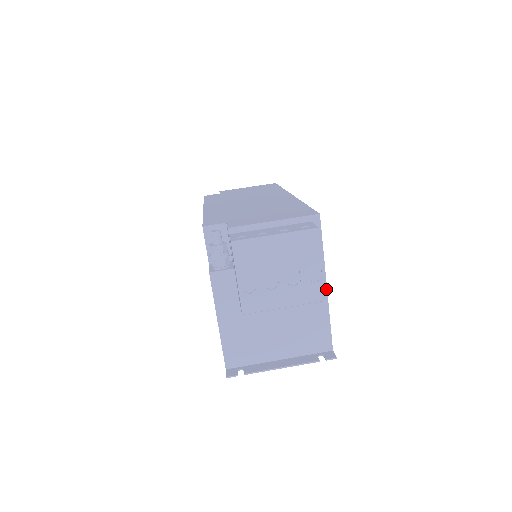
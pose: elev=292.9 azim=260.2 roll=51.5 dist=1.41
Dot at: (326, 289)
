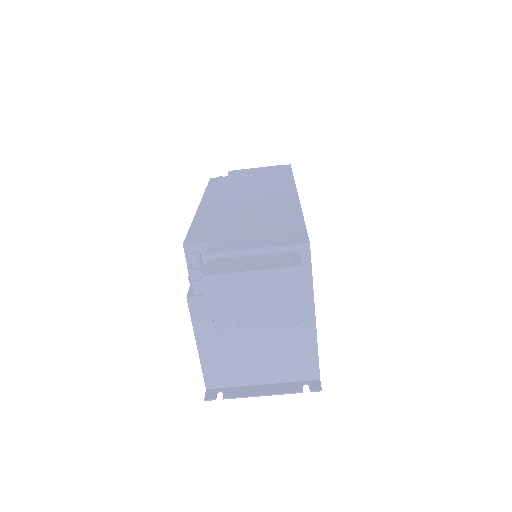
Dot at: (307, 331)
